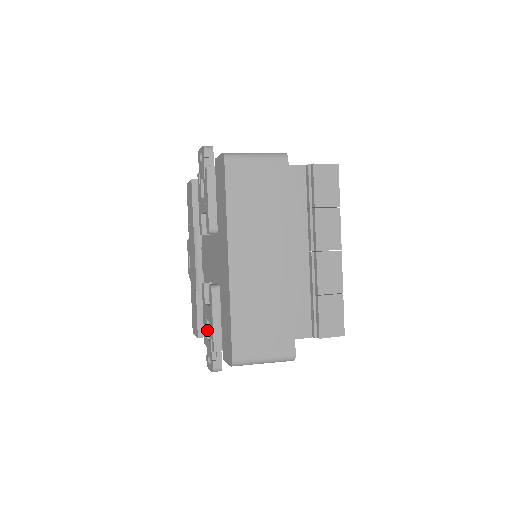
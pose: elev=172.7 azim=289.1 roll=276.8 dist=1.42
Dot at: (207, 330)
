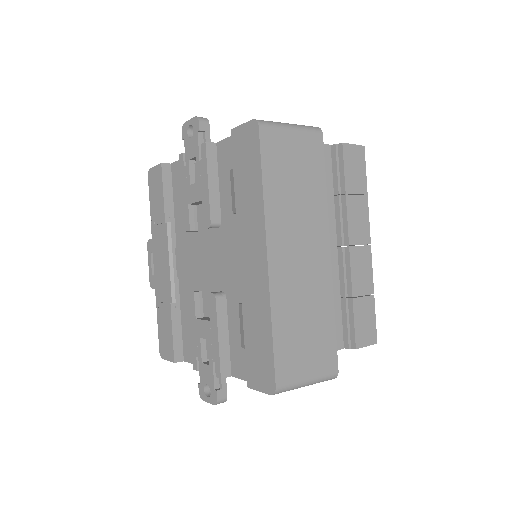
Dot at: (201, 352)
